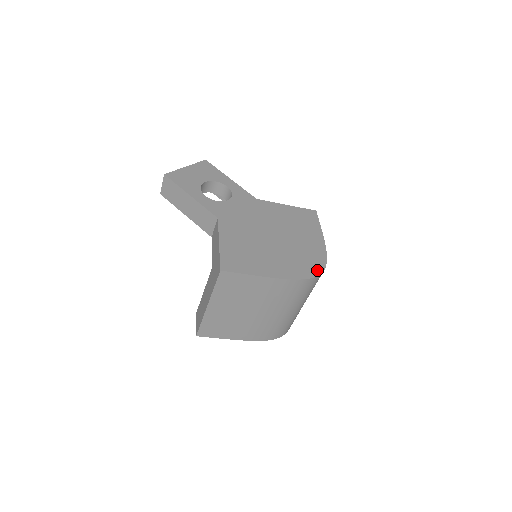
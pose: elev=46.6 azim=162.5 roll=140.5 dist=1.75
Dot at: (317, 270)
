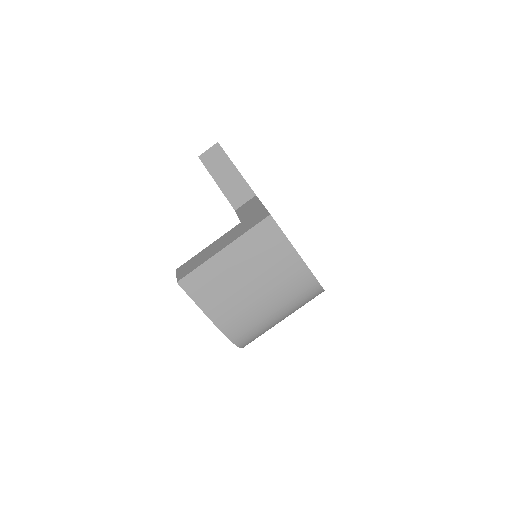
Dot at: occluded
